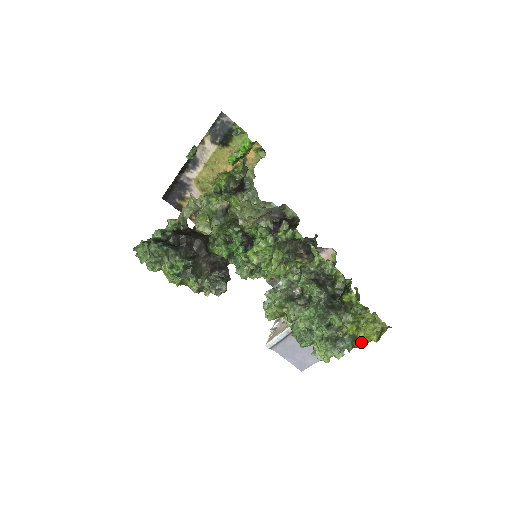
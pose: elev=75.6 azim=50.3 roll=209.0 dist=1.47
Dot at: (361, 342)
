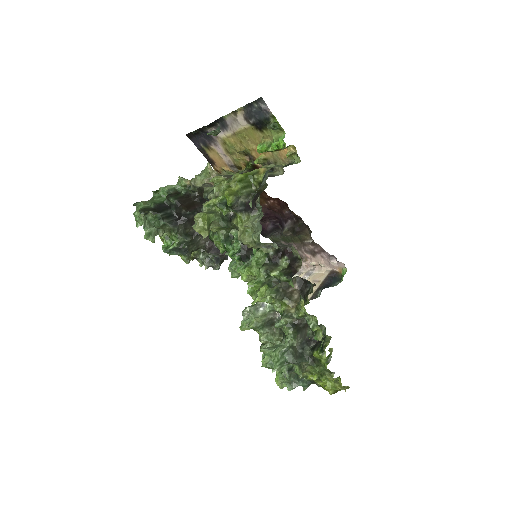
Dot at: (319, 385)
